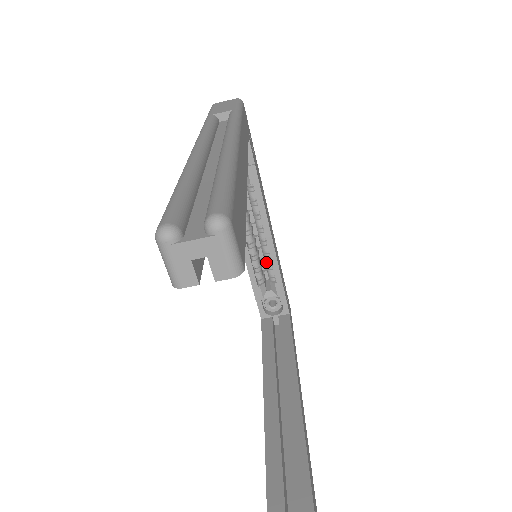
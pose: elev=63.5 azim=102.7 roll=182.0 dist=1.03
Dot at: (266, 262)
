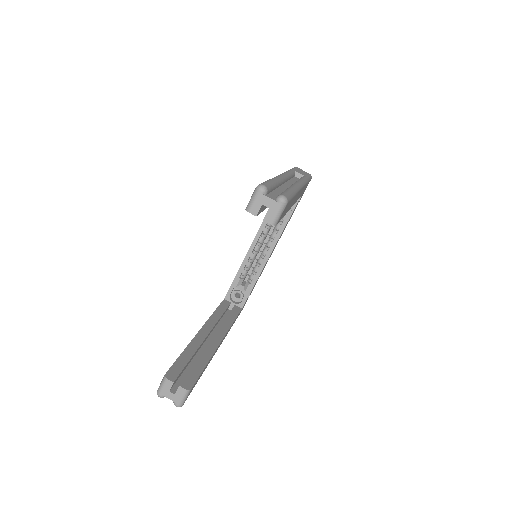
Dot at: (255, 268)
